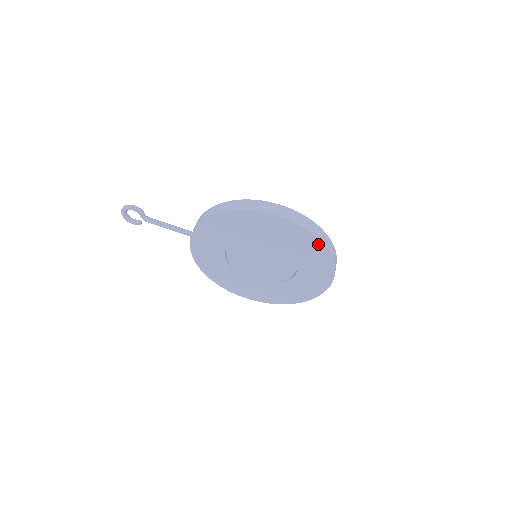
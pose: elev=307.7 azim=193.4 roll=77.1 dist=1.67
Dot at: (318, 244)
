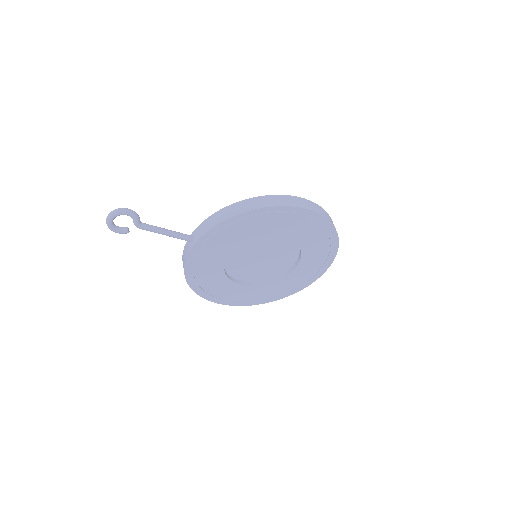
Dot at: (333, 236)
